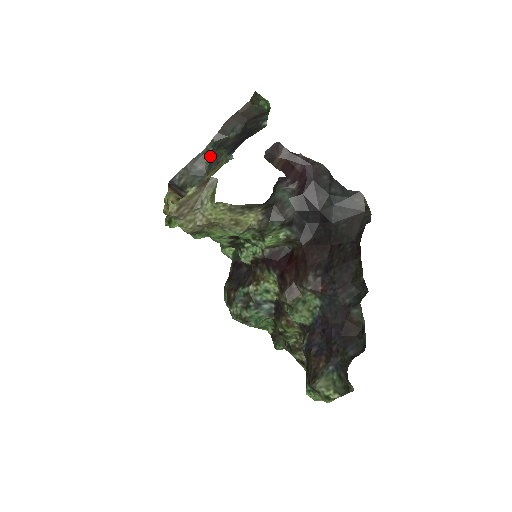
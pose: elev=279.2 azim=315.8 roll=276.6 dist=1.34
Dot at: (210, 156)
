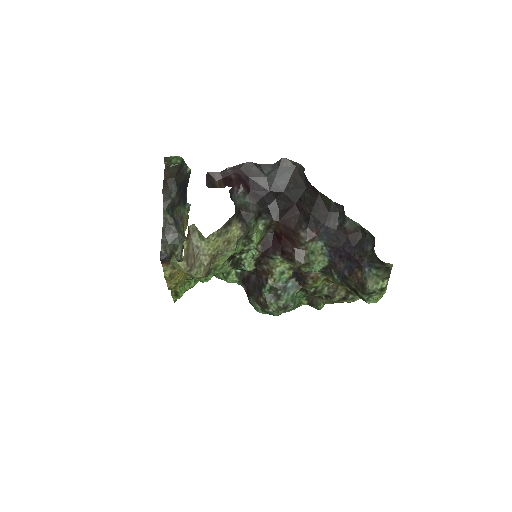
Dot at: (171, 220)
